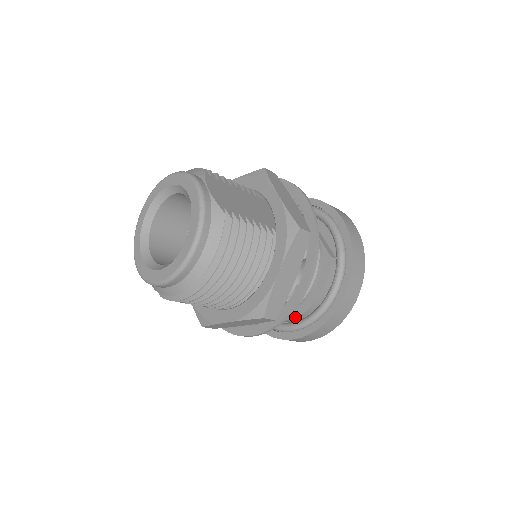
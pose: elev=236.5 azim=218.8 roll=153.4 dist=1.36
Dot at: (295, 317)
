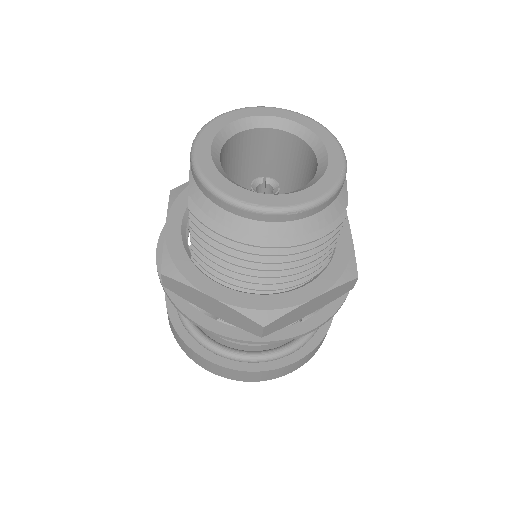
Dot at: (233, 342)
